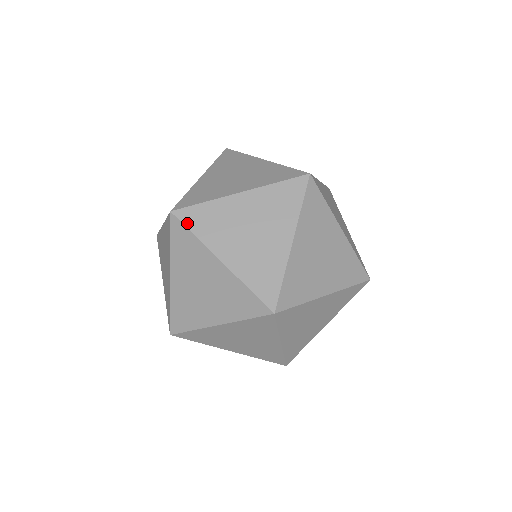
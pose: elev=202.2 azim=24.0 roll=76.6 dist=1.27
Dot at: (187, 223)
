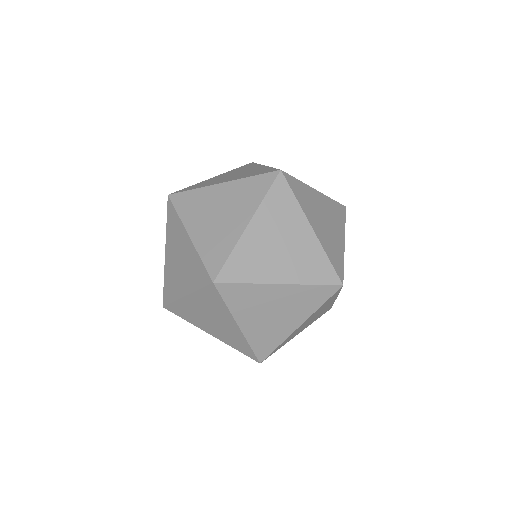
Dot at: (168, 212)
